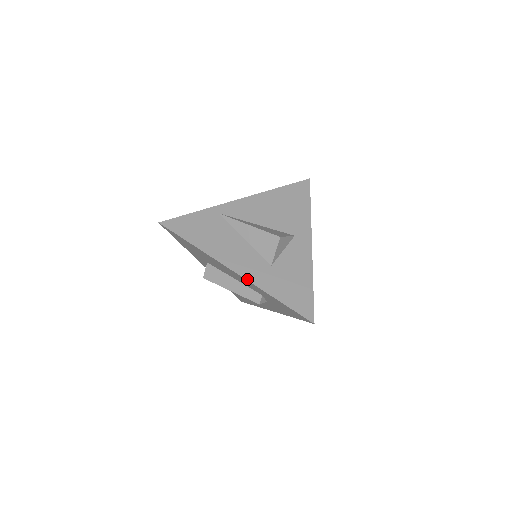
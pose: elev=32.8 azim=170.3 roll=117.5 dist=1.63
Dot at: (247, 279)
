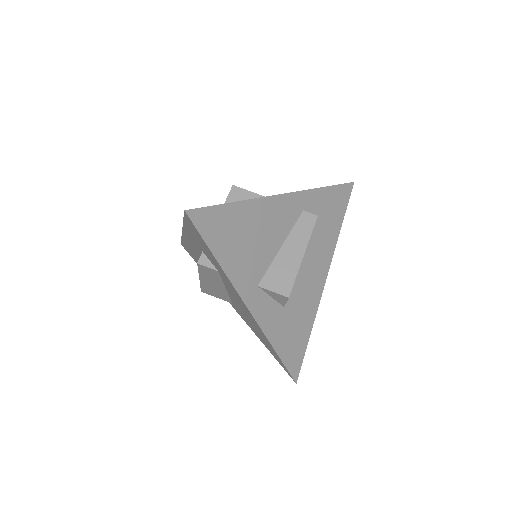
Dot at: occluded
